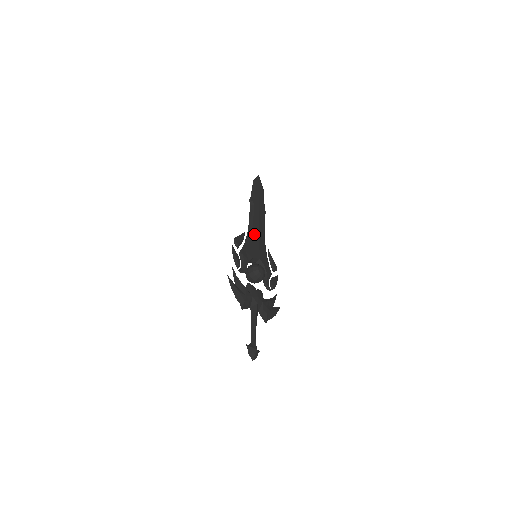
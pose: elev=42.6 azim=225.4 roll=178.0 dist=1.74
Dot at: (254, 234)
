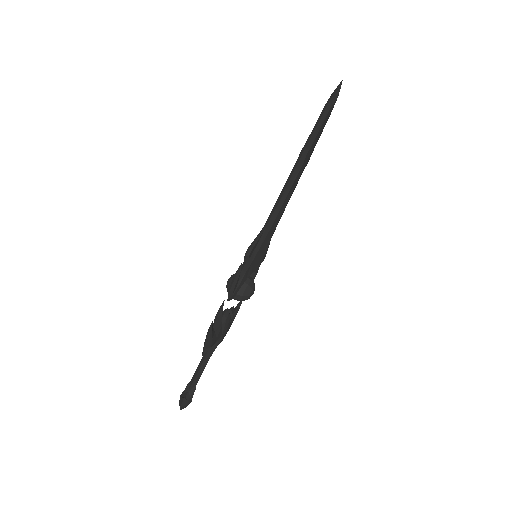
Dot at: (275, 223)
